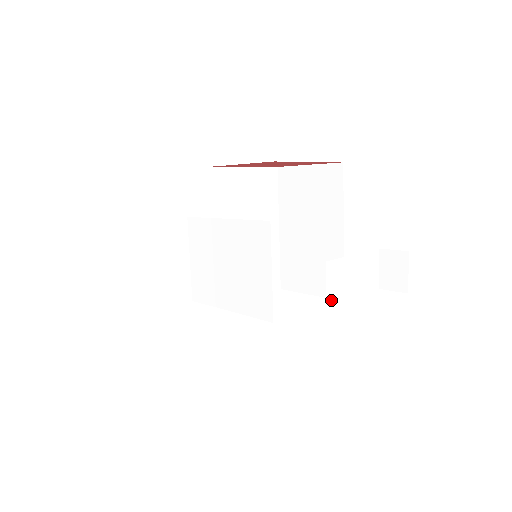
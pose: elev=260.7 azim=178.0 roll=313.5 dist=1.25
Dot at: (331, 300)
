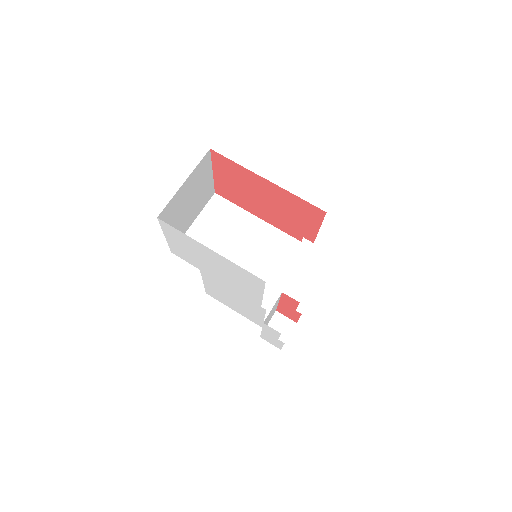
Dot at: (265, 320)
